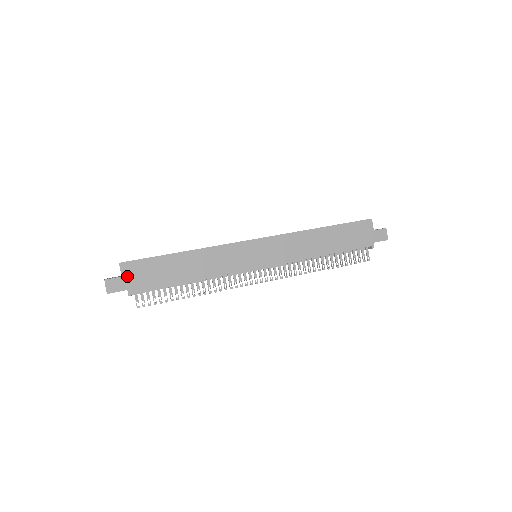
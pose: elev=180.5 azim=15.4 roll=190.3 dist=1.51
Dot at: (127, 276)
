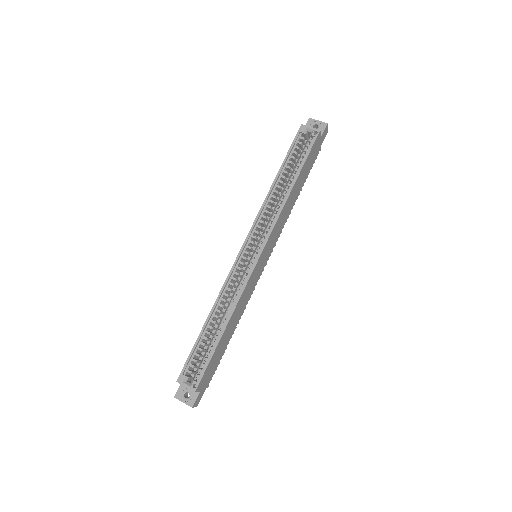
Dot at: (203, 386)
